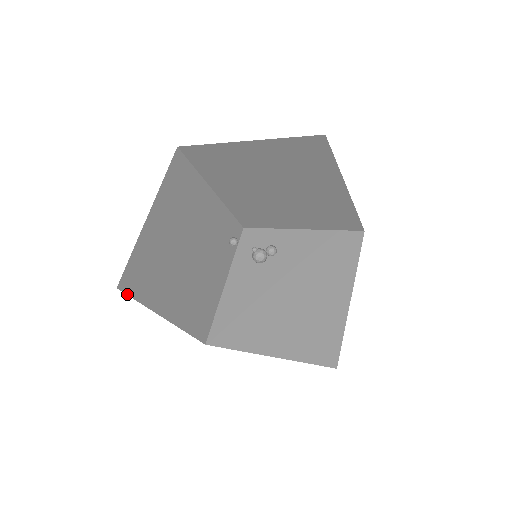
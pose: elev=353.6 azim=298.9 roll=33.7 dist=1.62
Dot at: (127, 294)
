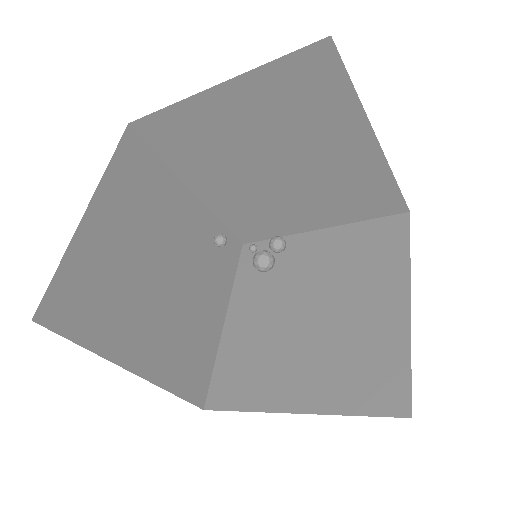
Dot at: (54, 331)
